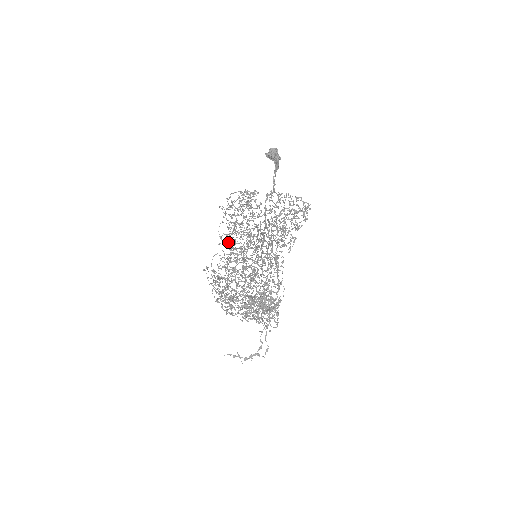
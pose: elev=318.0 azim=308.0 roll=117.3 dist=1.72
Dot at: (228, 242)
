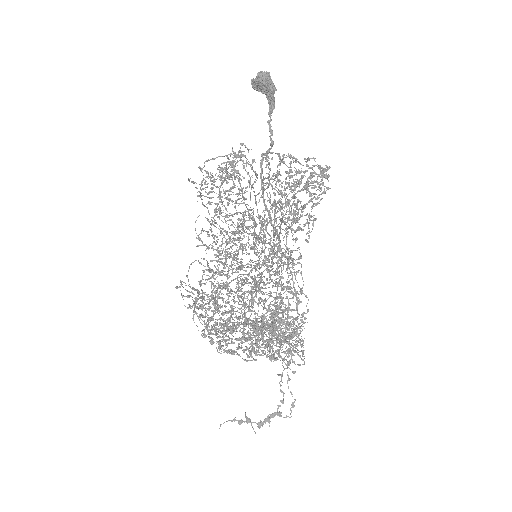
Dot at: (211, 245)
